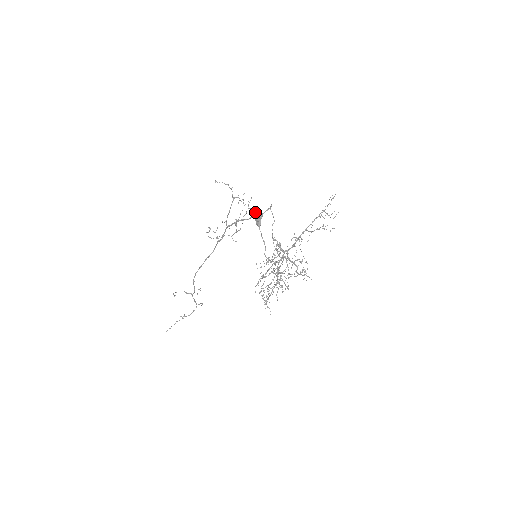
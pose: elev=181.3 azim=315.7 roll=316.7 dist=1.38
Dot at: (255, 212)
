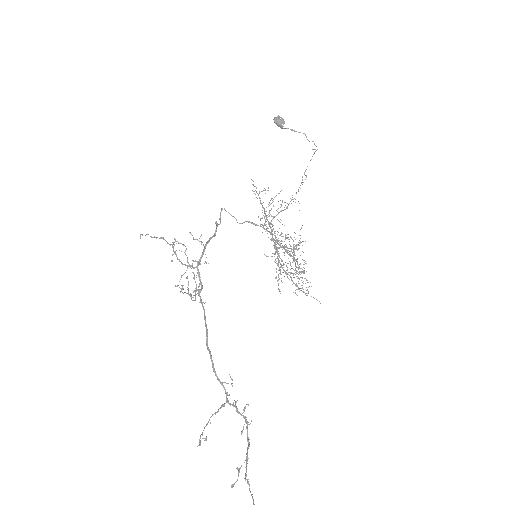
Dot at: (216, 221)
